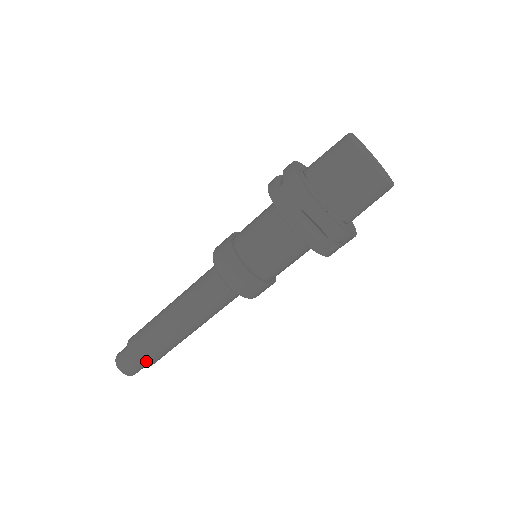
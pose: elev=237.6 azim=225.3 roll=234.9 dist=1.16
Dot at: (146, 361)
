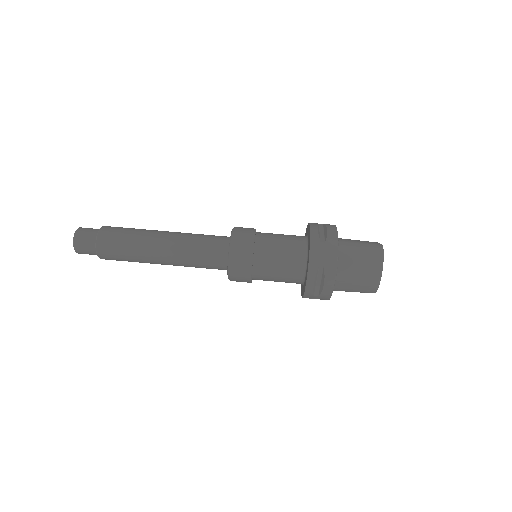
Dot at: (106, 256)
